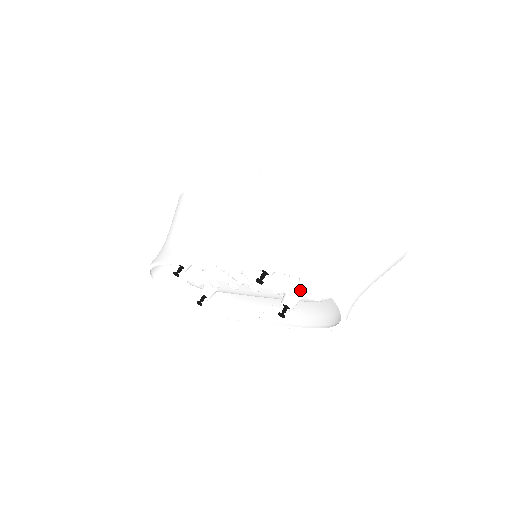
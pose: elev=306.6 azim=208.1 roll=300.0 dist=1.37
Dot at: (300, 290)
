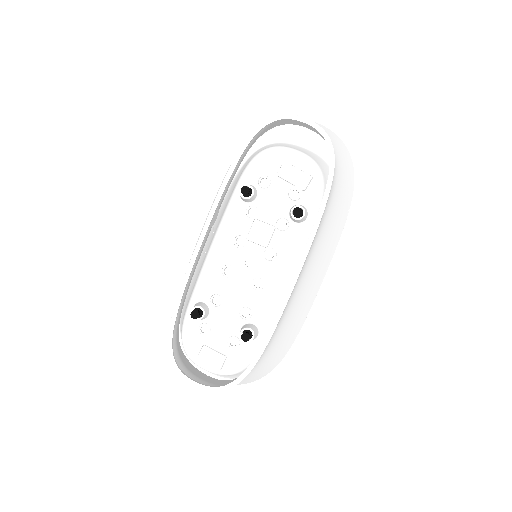
Dot at: (291, 189)
